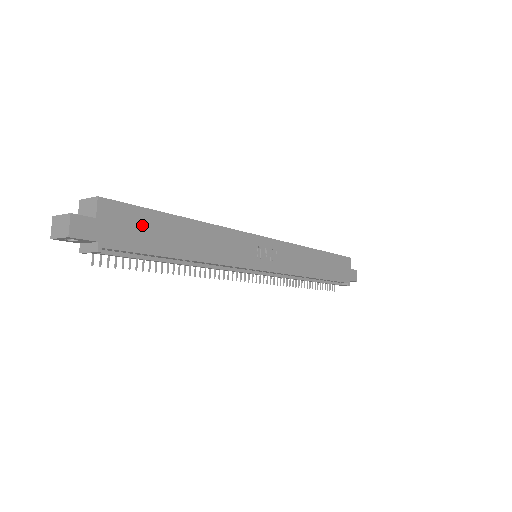
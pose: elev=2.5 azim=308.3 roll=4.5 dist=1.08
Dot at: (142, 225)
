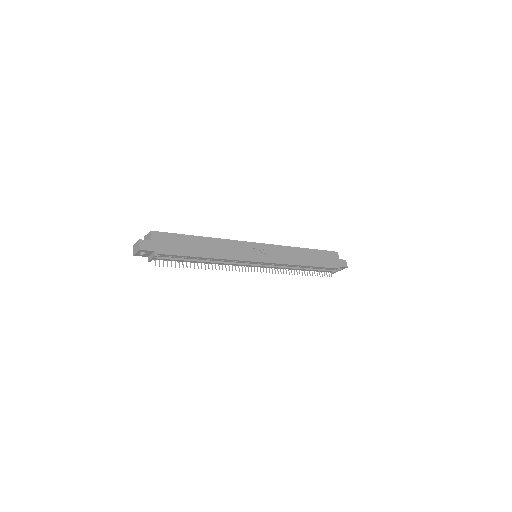
Dot at: (176, 242)
